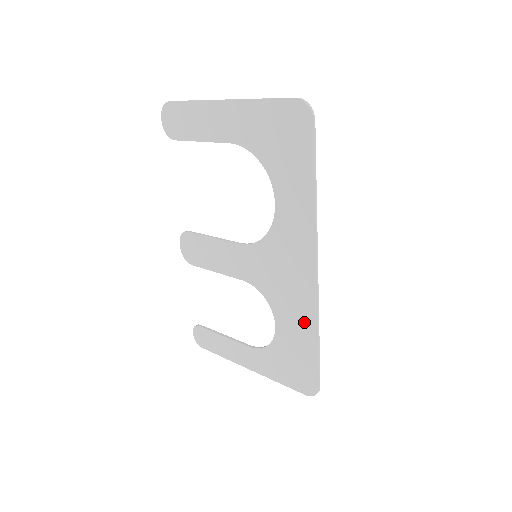
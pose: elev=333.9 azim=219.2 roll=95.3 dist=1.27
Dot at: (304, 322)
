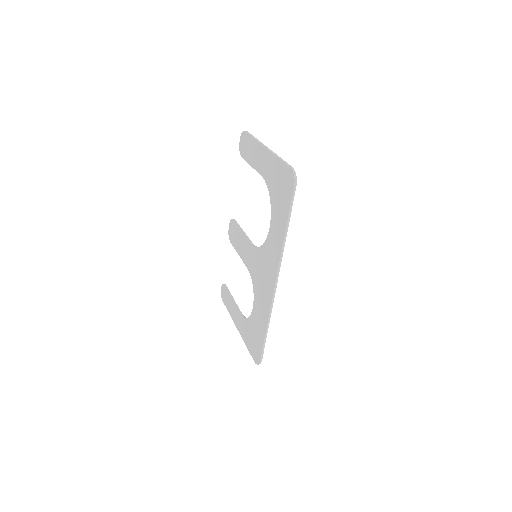
Dot at: (264, 313)
